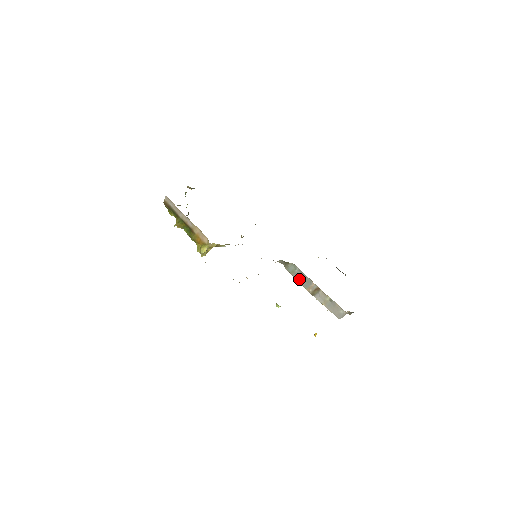
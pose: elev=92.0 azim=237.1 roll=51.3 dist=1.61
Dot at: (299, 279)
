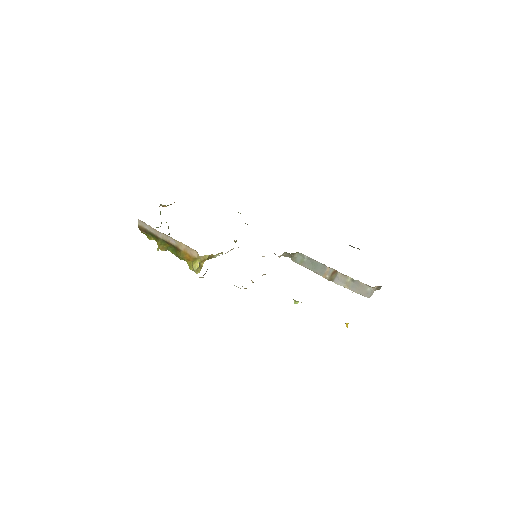
Dot at: (311, 268)
